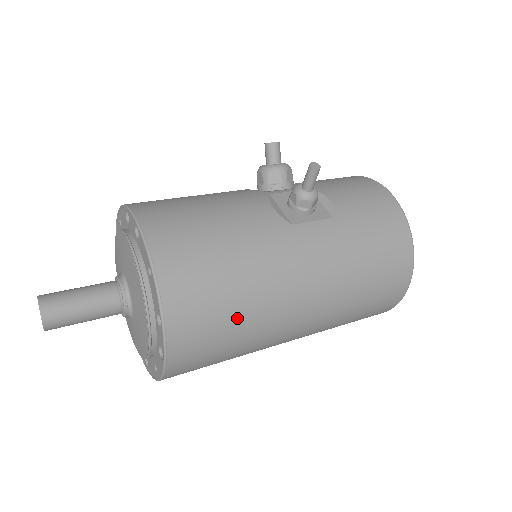
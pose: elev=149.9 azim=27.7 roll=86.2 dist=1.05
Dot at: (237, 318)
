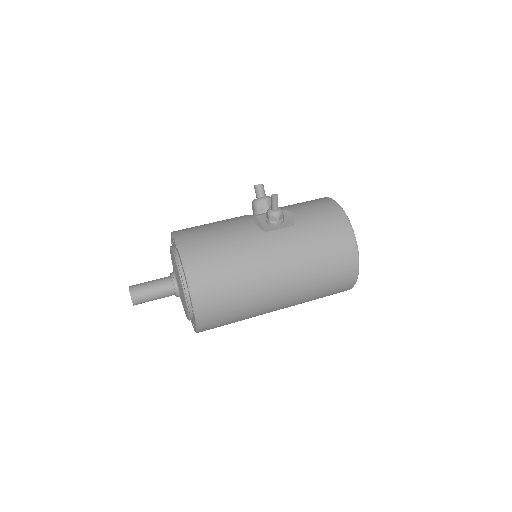
Dot at: (234, 289)
